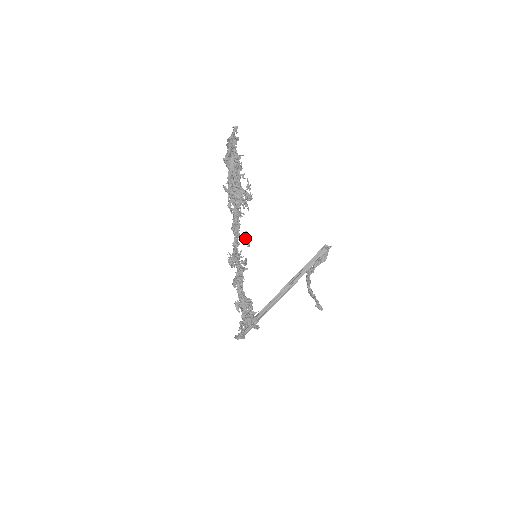
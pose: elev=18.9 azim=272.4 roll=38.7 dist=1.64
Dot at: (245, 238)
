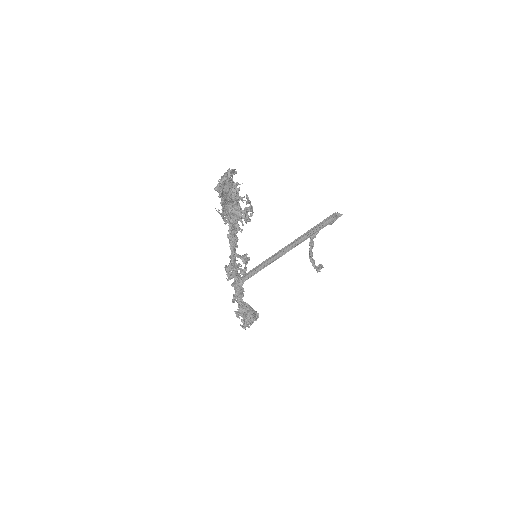
Dot at: (245, 260)
